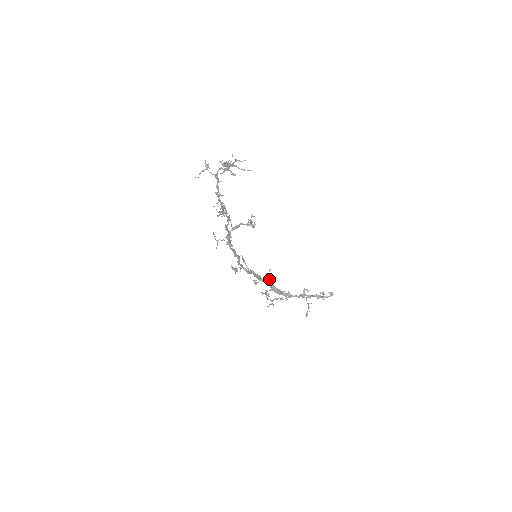
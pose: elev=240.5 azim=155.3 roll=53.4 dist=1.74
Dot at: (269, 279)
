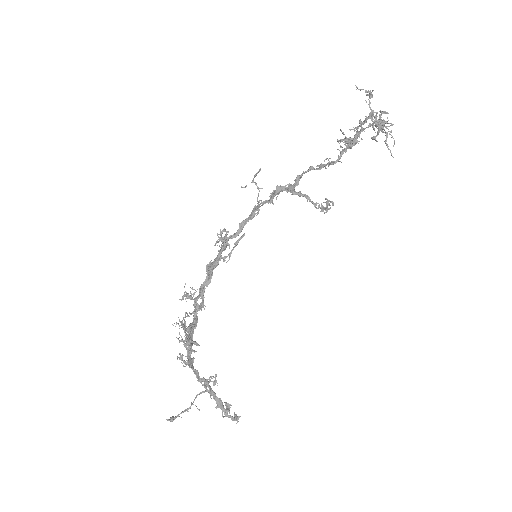
Dot at: occluded
